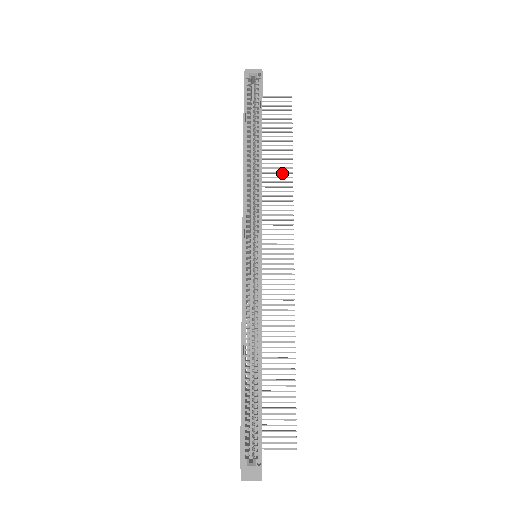
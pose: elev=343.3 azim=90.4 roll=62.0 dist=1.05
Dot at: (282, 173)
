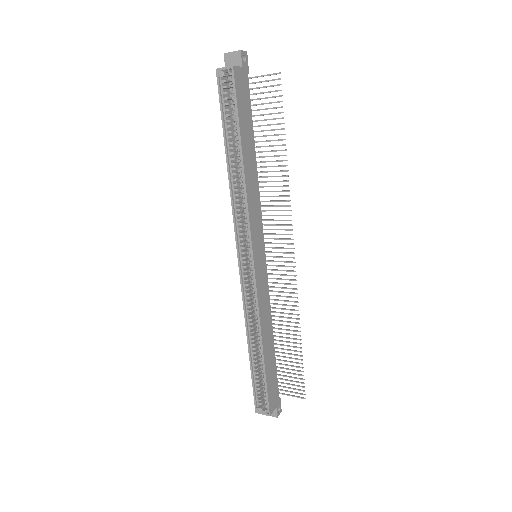
Dot at: (278, 166)
